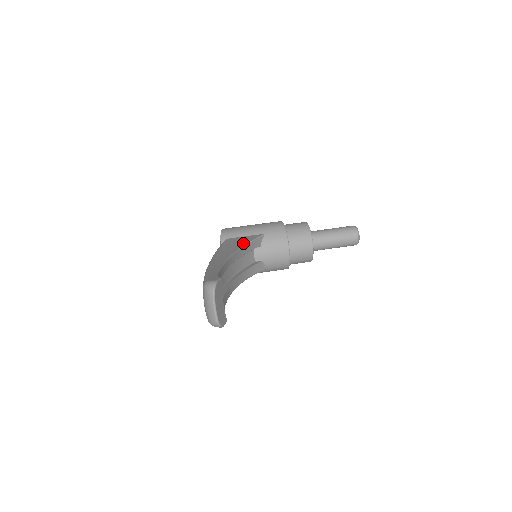
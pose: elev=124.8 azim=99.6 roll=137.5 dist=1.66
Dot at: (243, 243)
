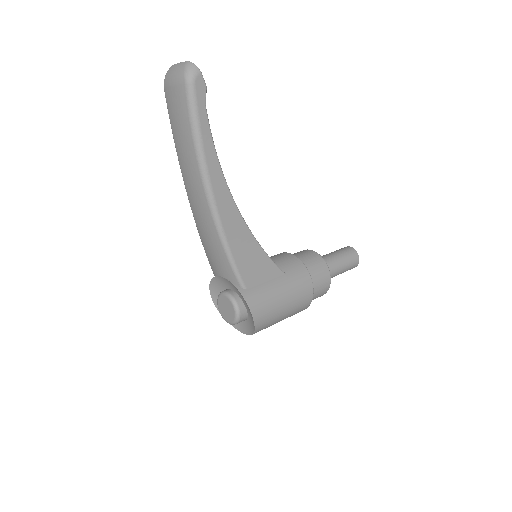
Dot at: occluded
